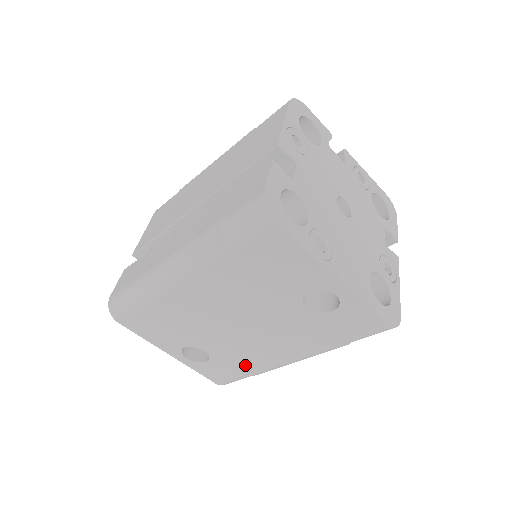
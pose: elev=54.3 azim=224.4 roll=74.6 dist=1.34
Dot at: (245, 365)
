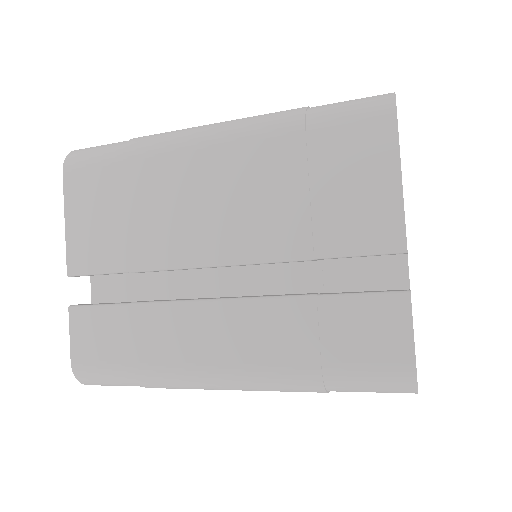
Dot at: occluded
